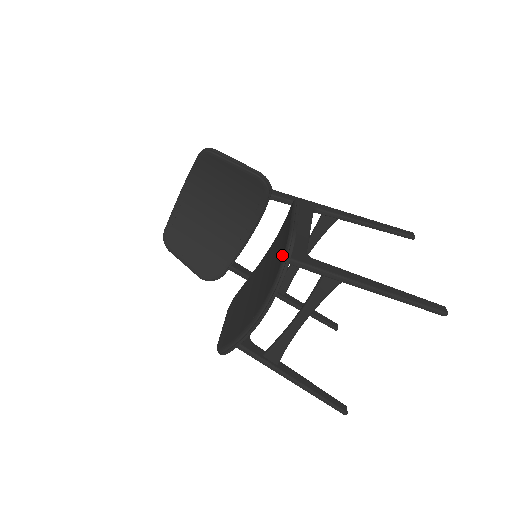
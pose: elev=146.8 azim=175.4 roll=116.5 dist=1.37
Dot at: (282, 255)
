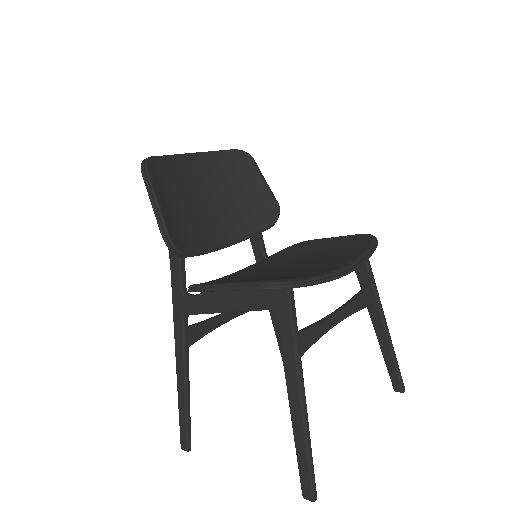
Dot at: (359, 242)
